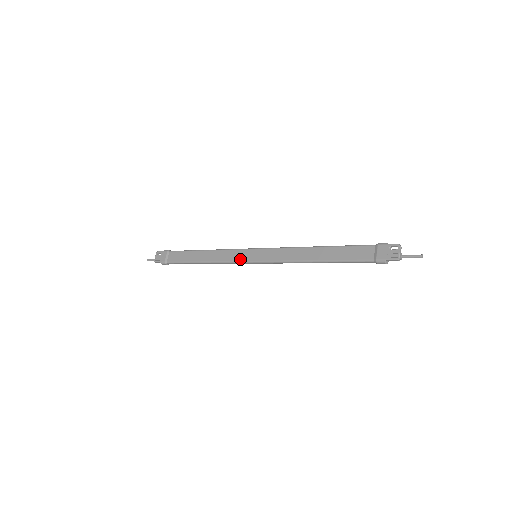
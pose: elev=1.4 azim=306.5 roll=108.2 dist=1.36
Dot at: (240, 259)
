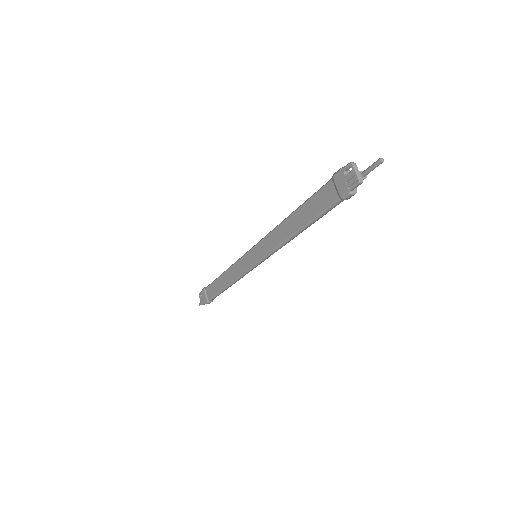
Dot at: (246, 267)
